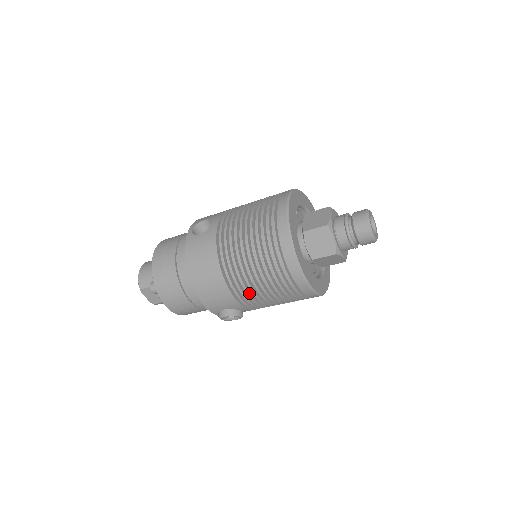
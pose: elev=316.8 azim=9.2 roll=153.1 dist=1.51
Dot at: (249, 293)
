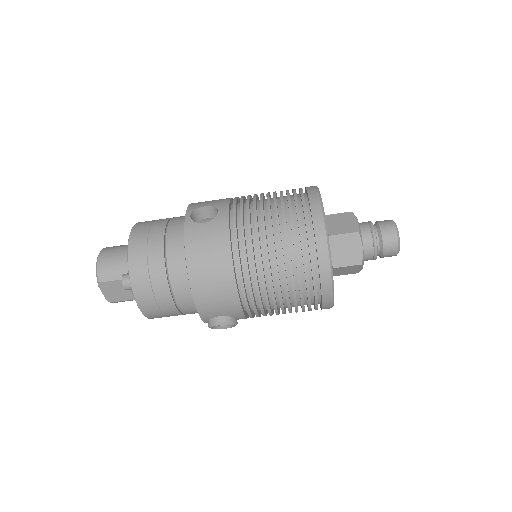
Dot at: (261, 300)
